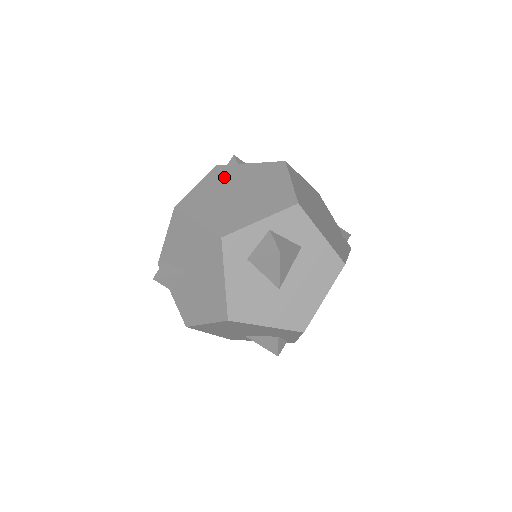
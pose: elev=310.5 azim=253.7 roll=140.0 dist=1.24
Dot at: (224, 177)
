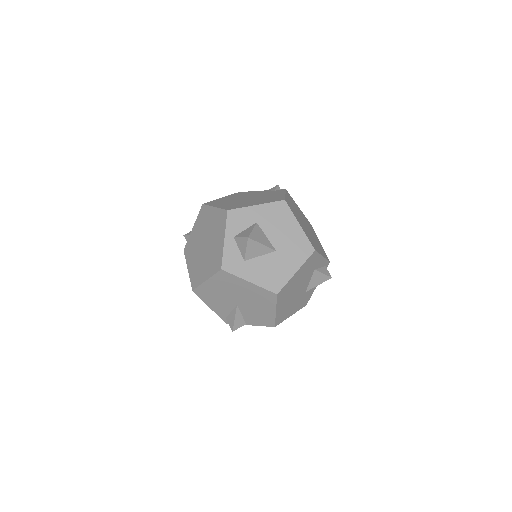
Dot at: (192, 249)
